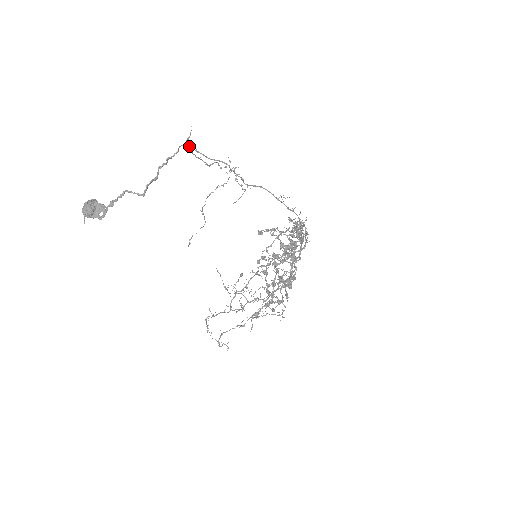
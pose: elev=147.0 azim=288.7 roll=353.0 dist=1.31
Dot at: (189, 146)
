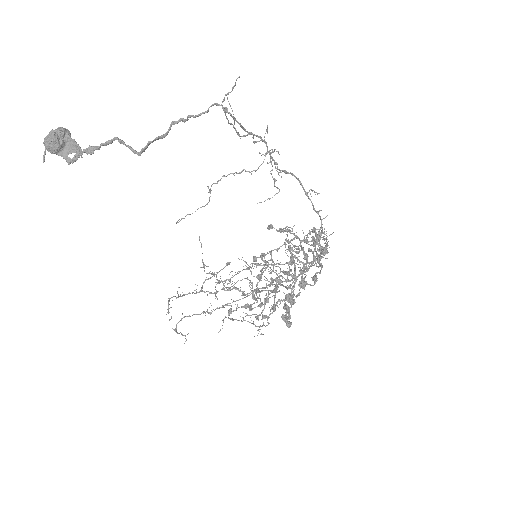
Dot at: (225, 107)
